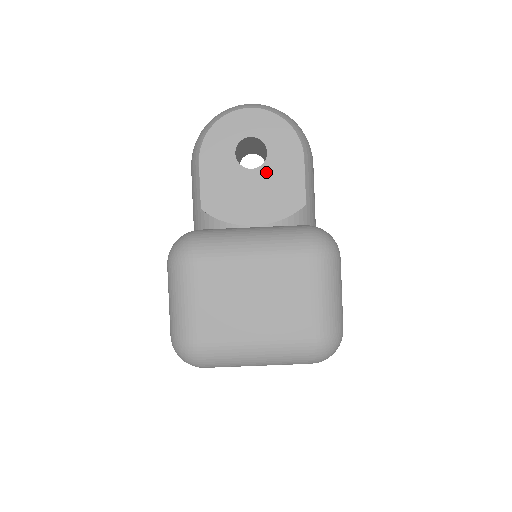
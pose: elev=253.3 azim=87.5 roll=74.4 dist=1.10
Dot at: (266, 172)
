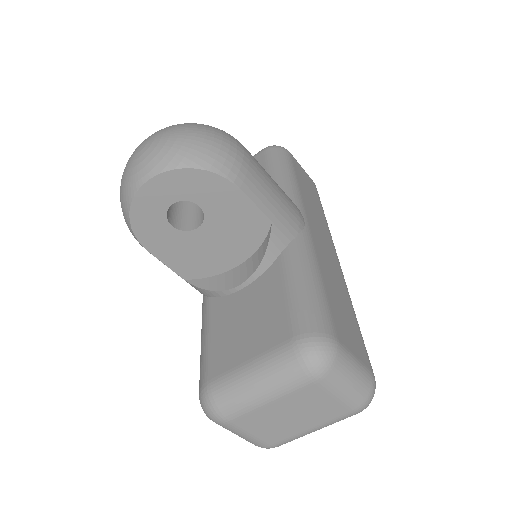
Dot at: (213, 222)
